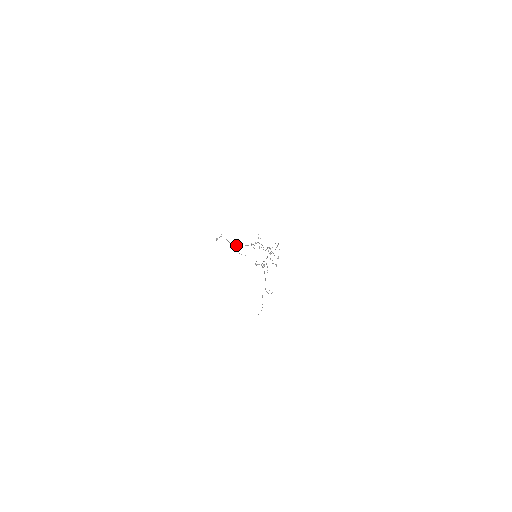
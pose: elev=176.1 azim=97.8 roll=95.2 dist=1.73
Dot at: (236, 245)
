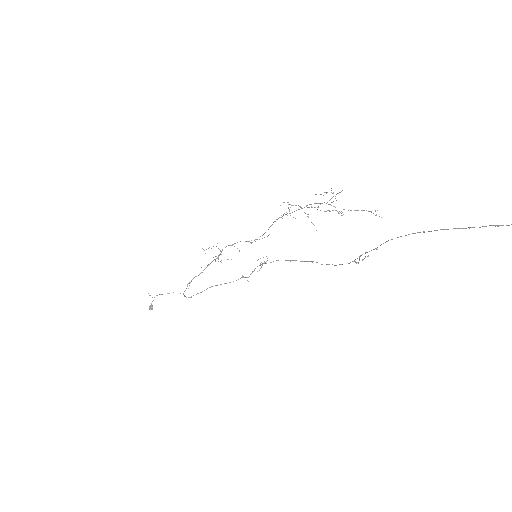
Dot at: occluded
